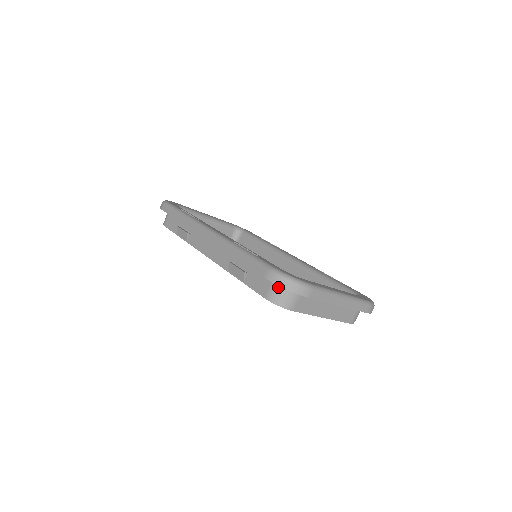
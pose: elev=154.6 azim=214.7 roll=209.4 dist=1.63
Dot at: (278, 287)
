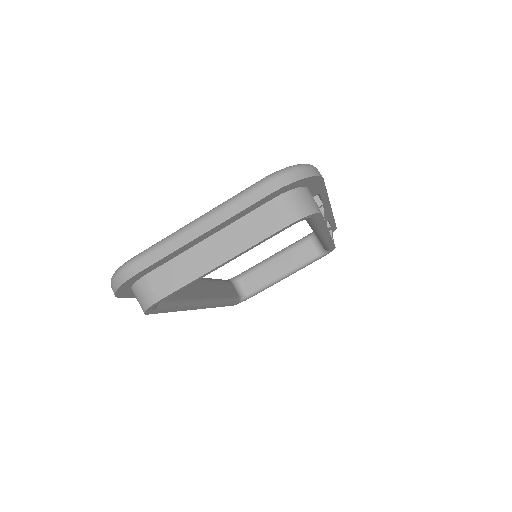
Dot at: occluded
